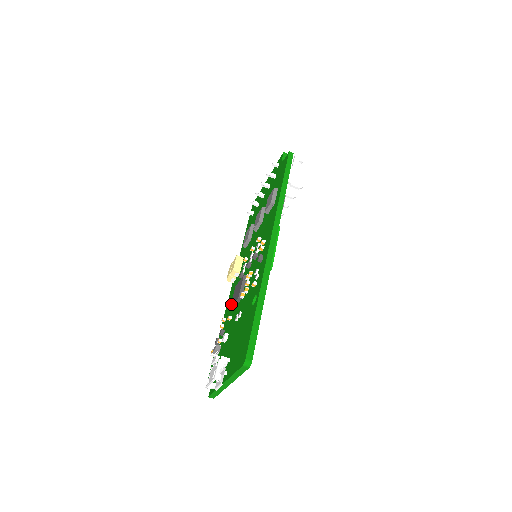
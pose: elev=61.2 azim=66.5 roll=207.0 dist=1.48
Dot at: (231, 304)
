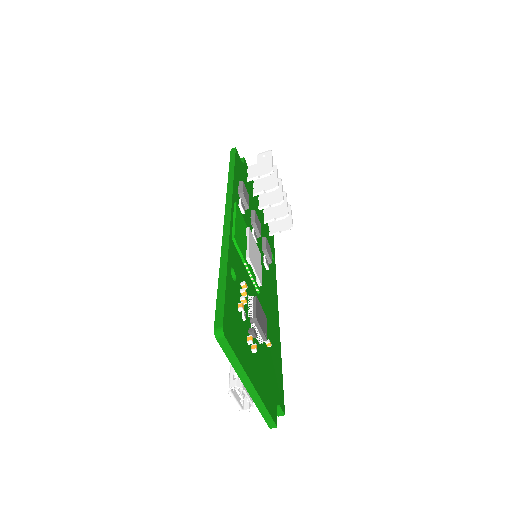
Dot at: occluded
